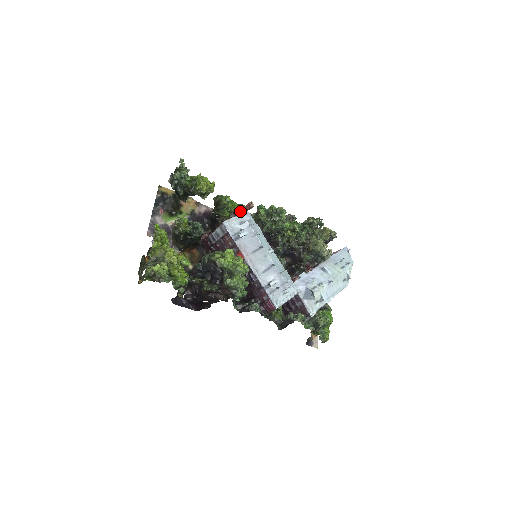
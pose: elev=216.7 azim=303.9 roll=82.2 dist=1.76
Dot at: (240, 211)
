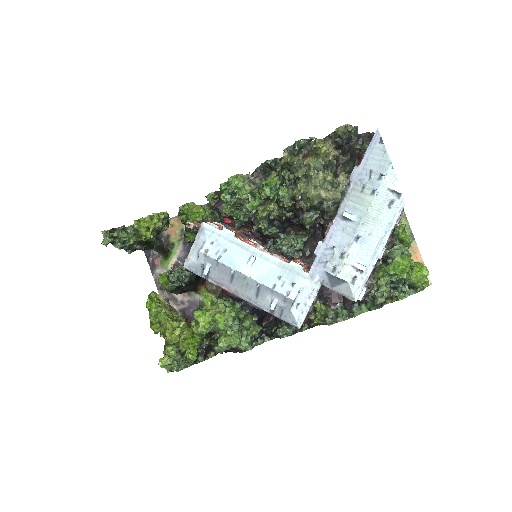
Dot at: occluded
